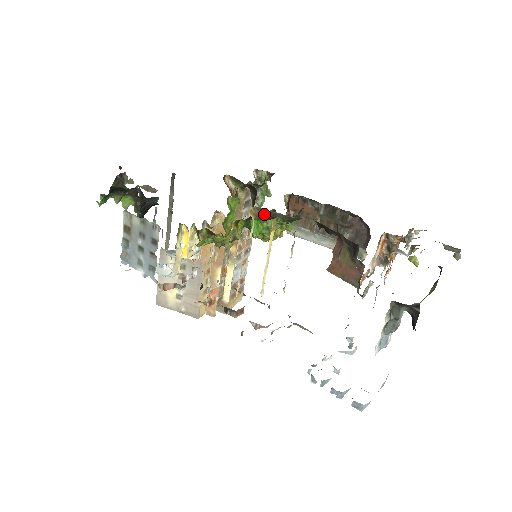
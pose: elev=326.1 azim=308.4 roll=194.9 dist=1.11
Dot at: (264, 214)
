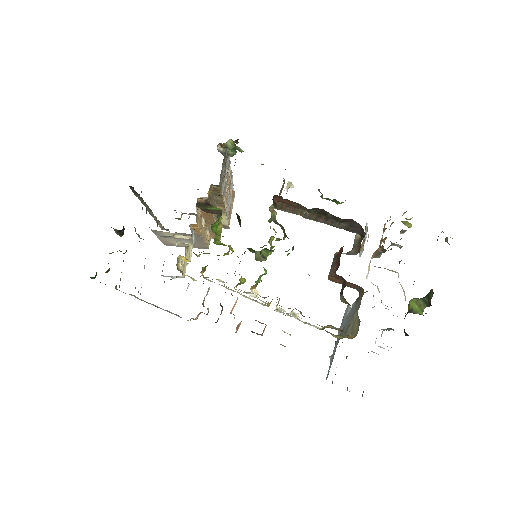
Dot at: occluded
